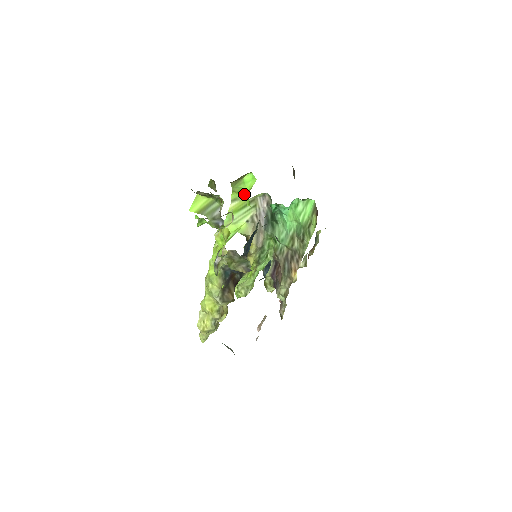
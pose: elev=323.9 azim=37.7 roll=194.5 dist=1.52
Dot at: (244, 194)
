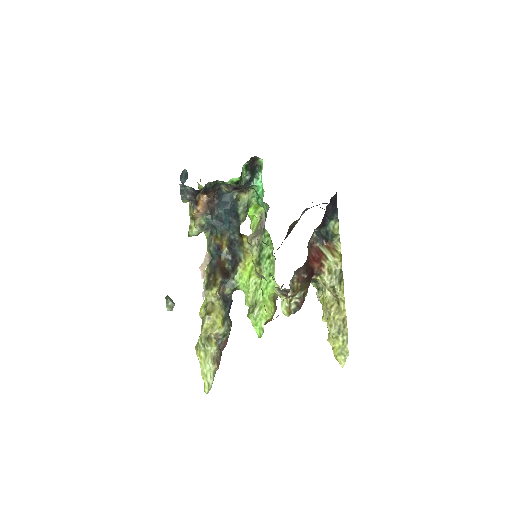
Dot at: (254, 216)
